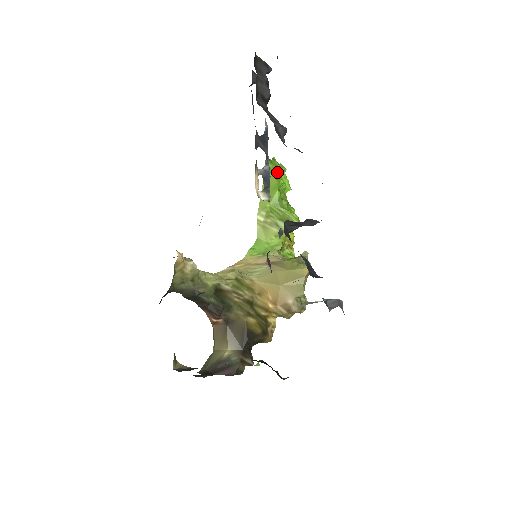
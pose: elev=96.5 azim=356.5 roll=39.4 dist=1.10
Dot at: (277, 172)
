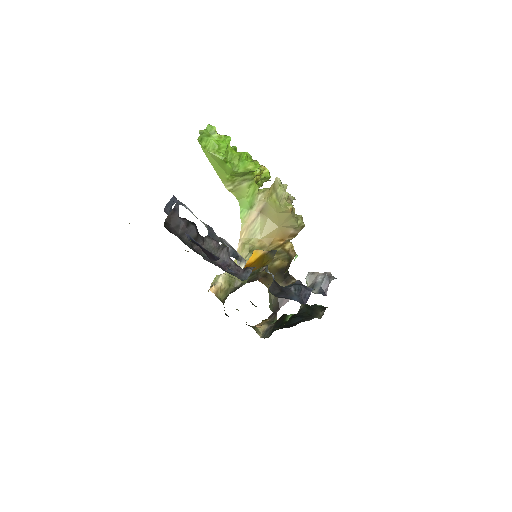
Dot at: (212, 141)
